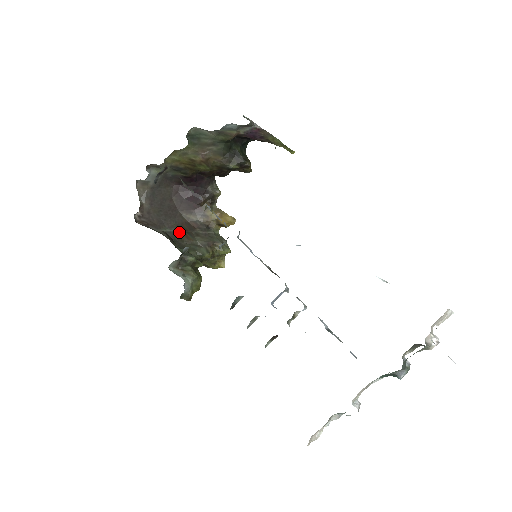
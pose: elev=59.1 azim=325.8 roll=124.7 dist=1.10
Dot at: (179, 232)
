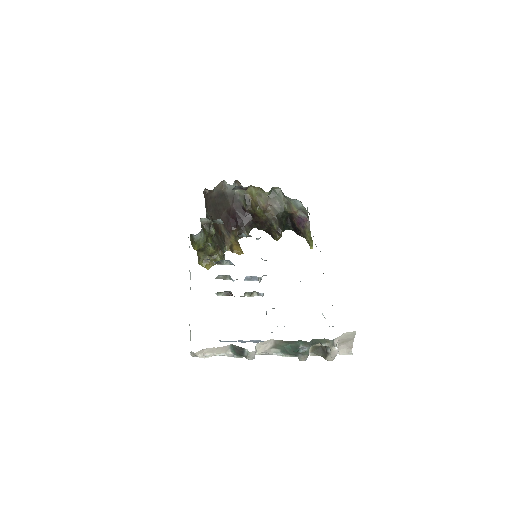
Dot at: occluded
